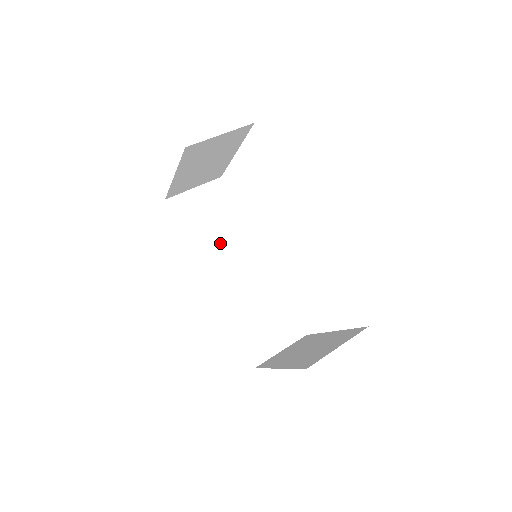
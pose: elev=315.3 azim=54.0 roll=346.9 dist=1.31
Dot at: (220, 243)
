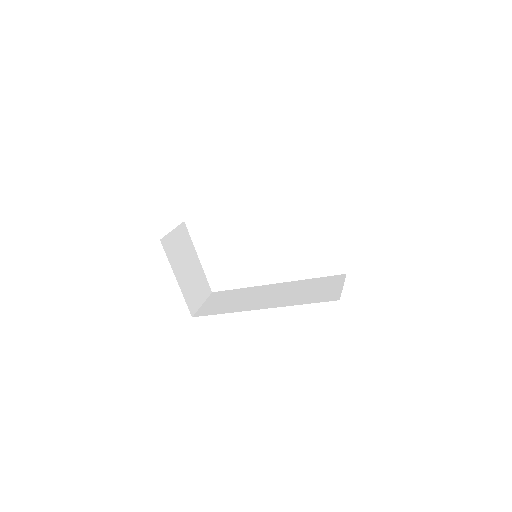
Dot at: (245, 300)
